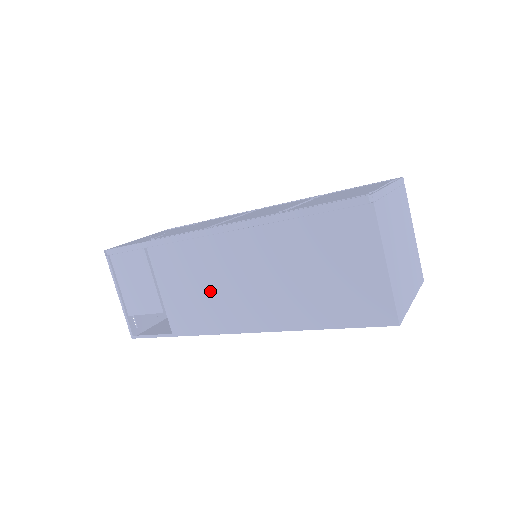
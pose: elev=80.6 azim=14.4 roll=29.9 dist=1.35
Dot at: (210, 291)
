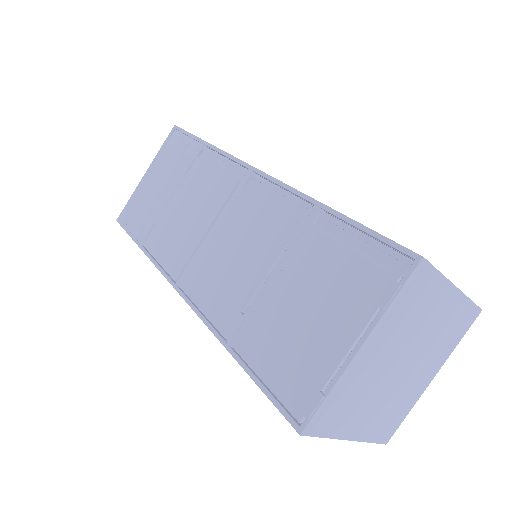
Dot at: occluded
